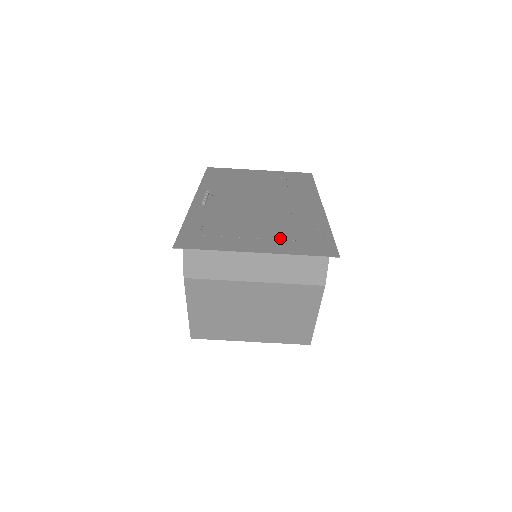
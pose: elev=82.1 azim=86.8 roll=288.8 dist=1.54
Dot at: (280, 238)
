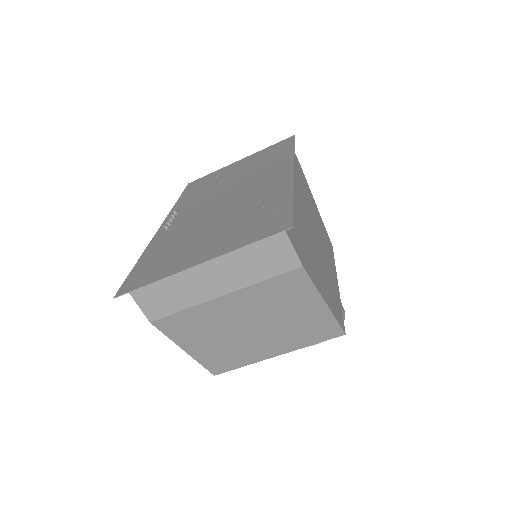
Dot at: (230, 234)
